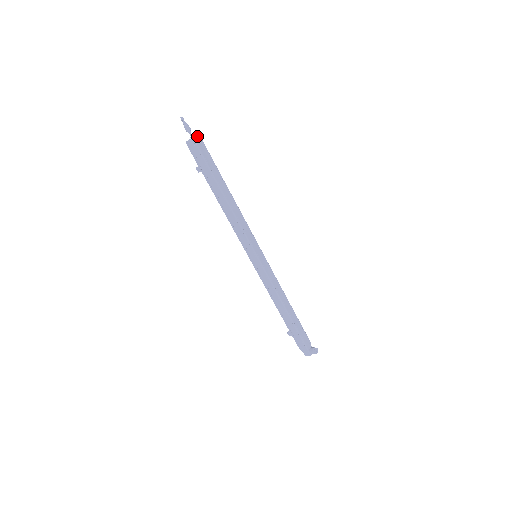
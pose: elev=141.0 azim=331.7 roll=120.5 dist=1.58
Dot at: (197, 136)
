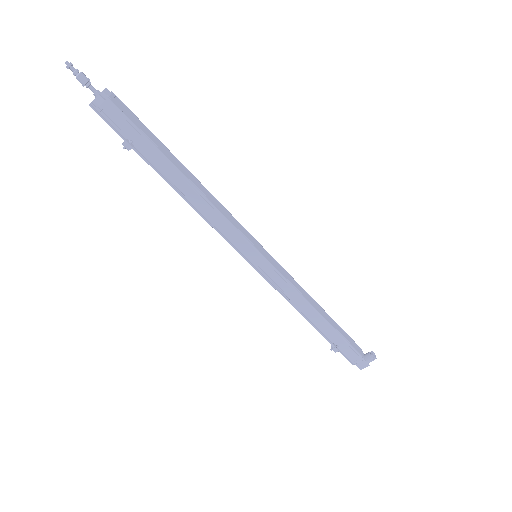
Dot at: (105, 89)
